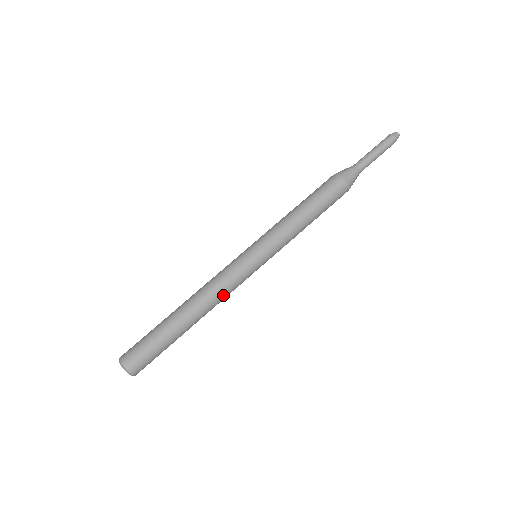
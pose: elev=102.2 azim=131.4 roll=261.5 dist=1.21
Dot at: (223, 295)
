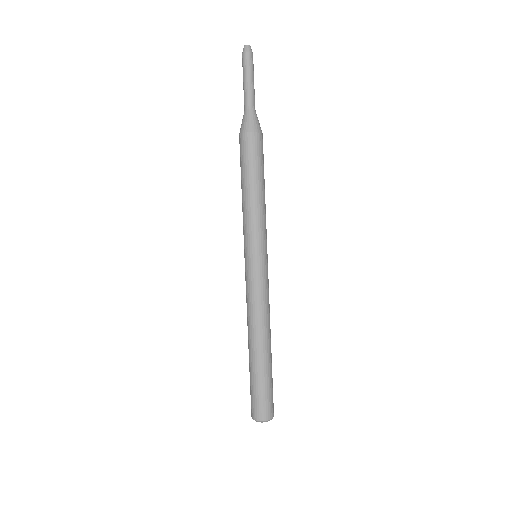
Dot at: (268, 307)
